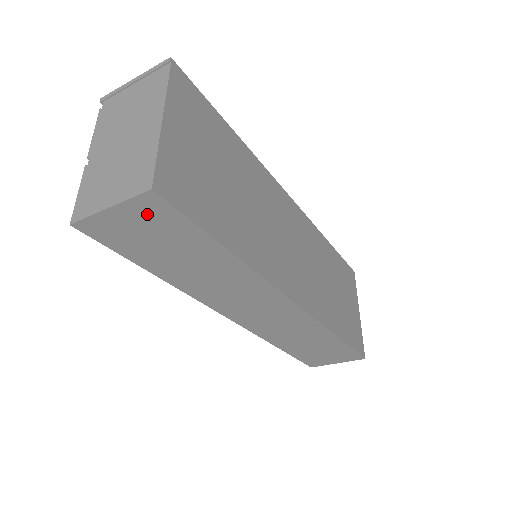
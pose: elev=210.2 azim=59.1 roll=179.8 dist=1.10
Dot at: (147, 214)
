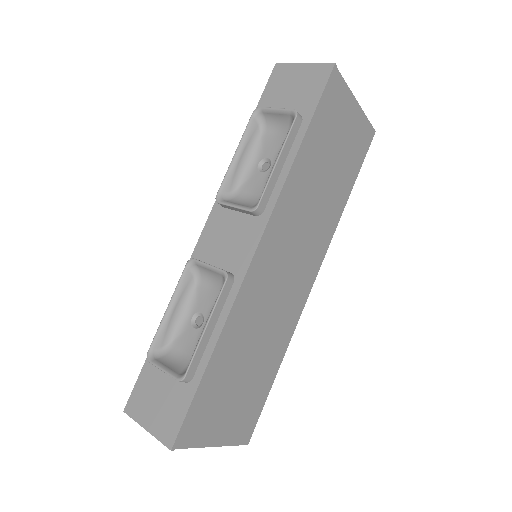
Dot at: occluded
